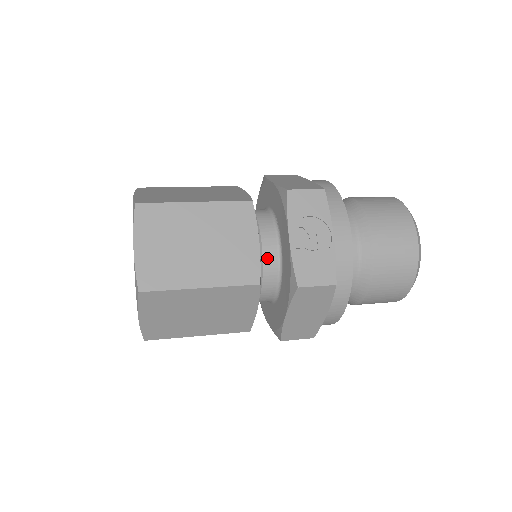
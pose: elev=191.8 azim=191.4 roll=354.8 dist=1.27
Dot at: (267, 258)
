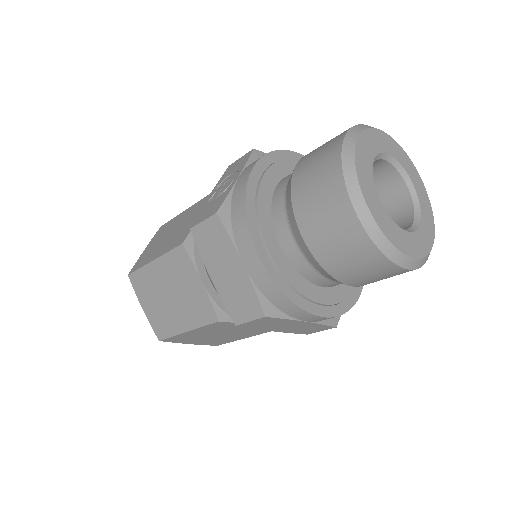
Dot at: occluded
